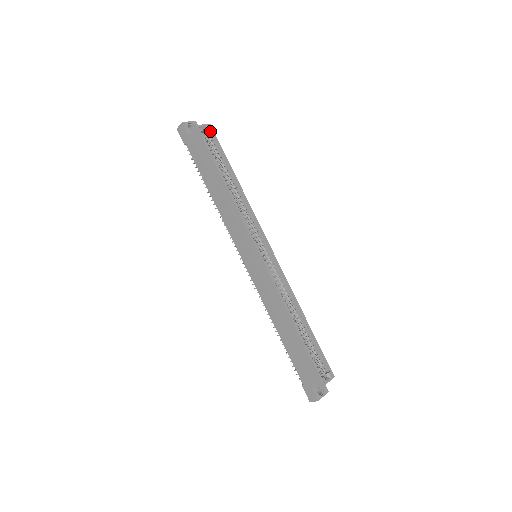
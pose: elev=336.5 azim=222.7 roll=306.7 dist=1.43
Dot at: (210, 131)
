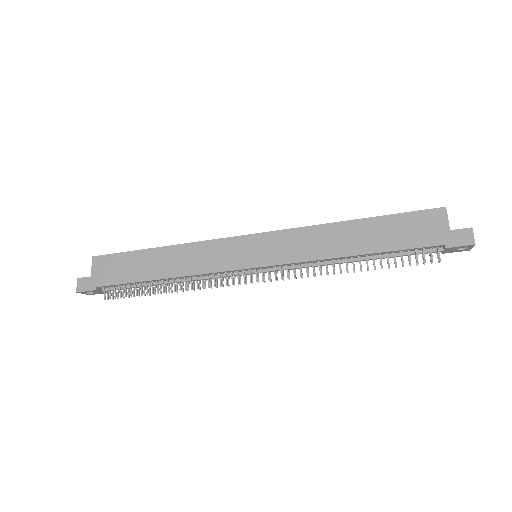
Dot at: occluded
